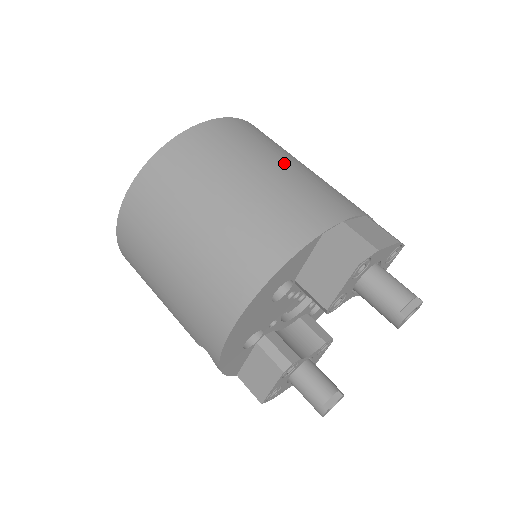
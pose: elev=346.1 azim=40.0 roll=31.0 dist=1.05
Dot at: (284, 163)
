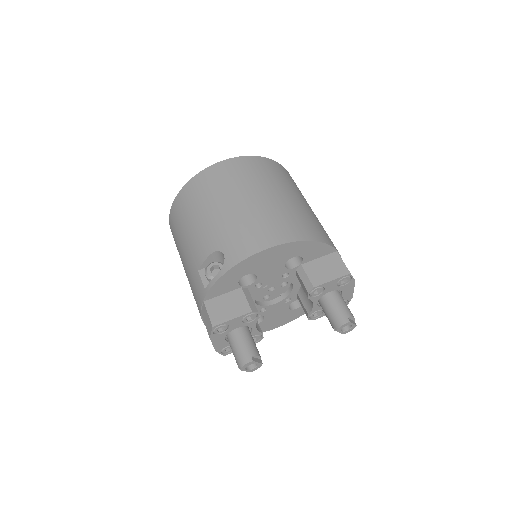
Dot at: occluded
